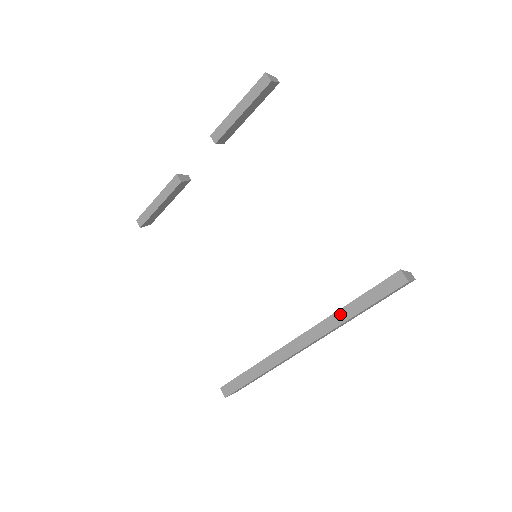
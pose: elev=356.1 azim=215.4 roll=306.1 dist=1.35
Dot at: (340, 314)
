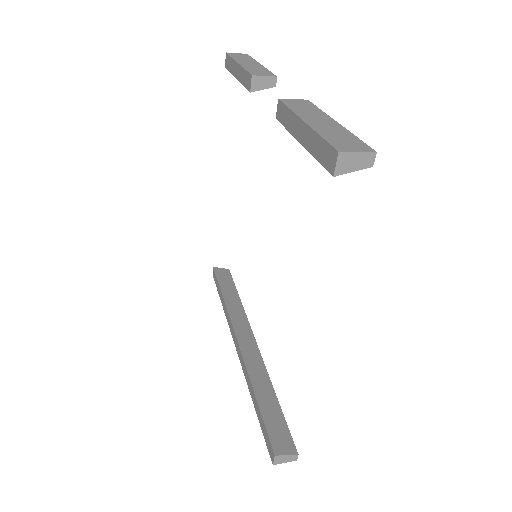
Dot at: (250, 385)
